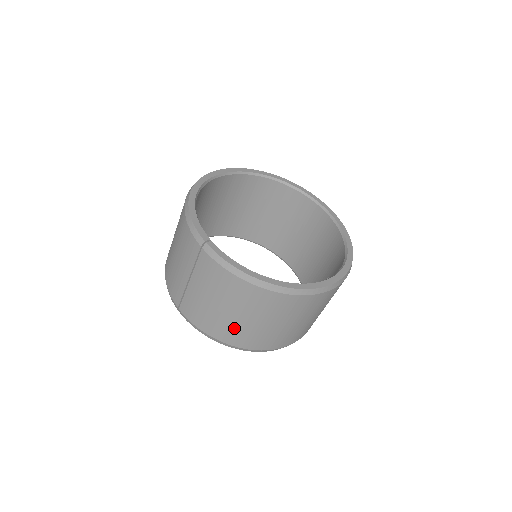
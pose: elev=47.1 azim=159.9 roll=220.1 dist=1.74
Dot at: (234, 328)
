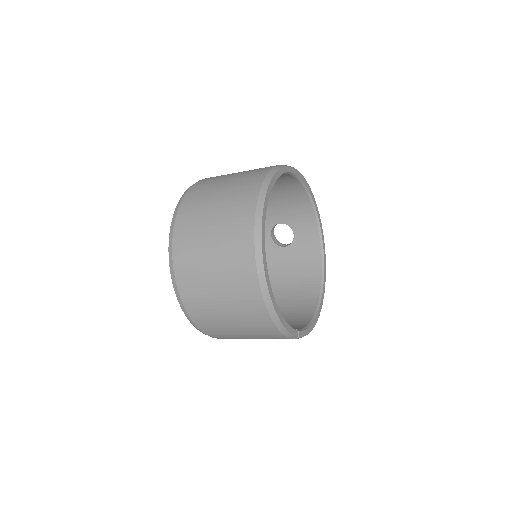
Dot at: occluded
